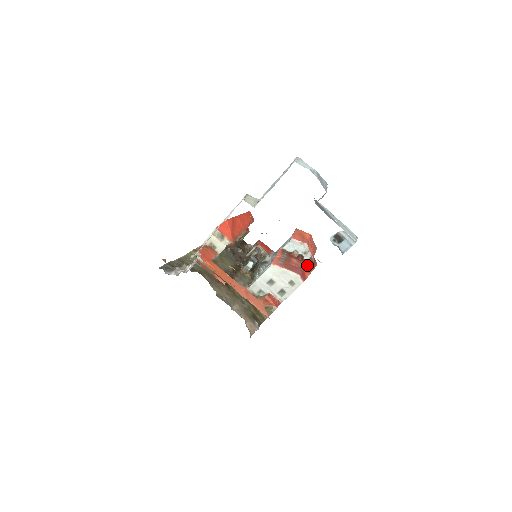
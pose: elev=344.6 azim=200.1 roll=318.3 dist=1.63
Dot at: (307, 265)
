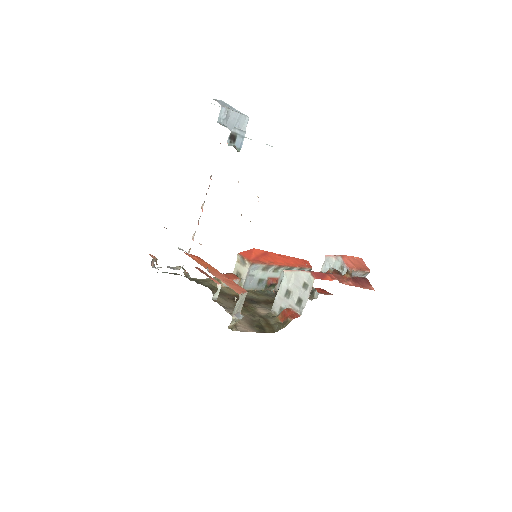
Dot at: (340, 277)
